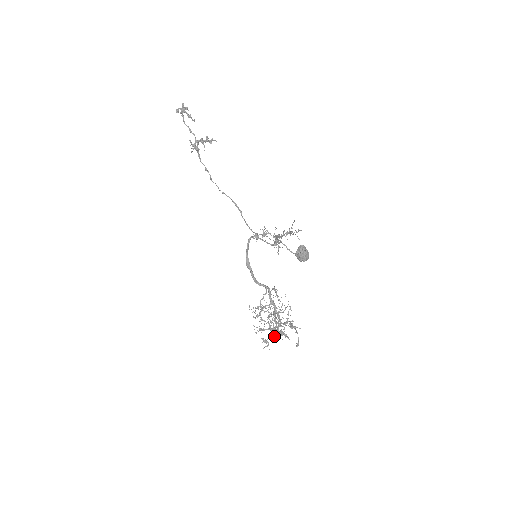
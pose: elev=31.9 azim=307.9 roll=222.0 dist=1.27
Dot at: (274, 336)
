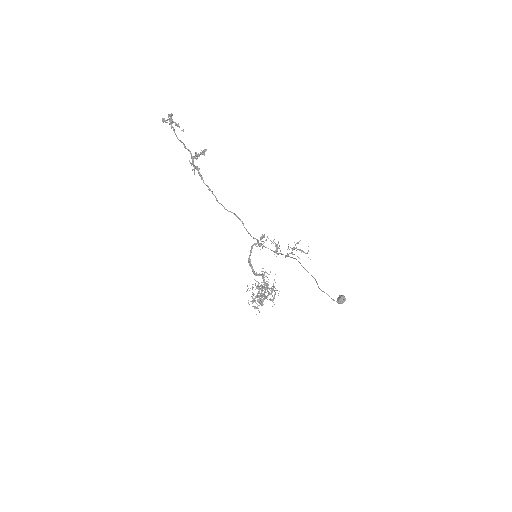
Dot at: (262, 302)
